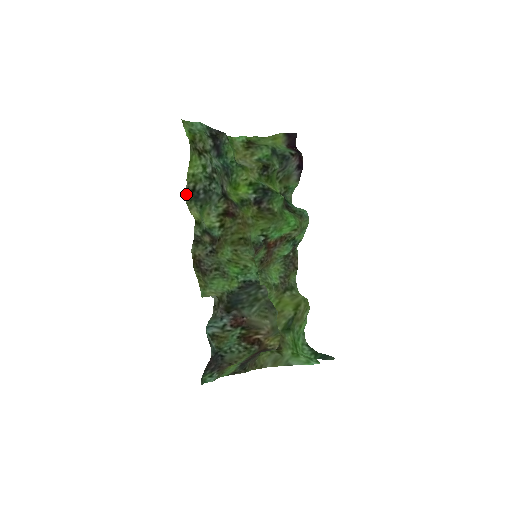
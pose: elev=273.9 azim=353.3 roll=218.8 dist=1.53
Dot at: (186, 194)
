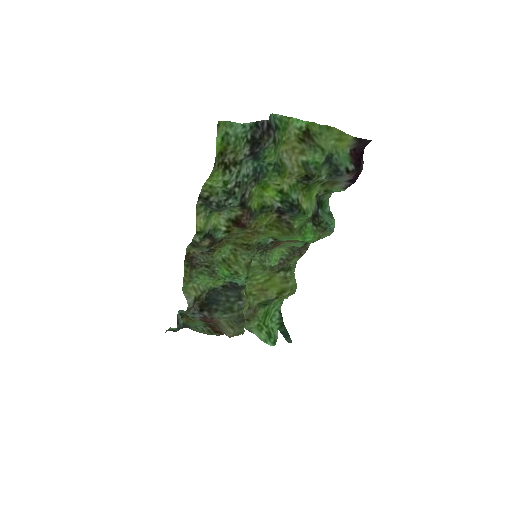
Dot at: (198, 198)
